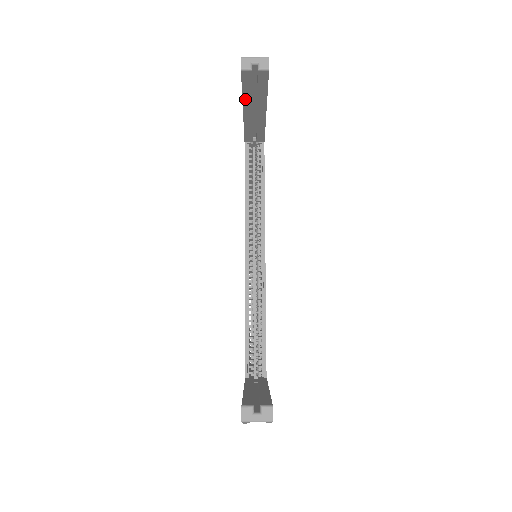
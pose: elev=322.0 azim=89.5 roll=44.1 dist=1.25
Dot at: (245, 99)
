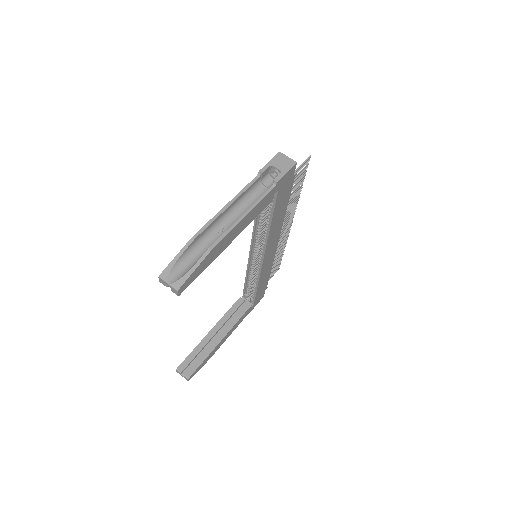
Dot at: occluded
